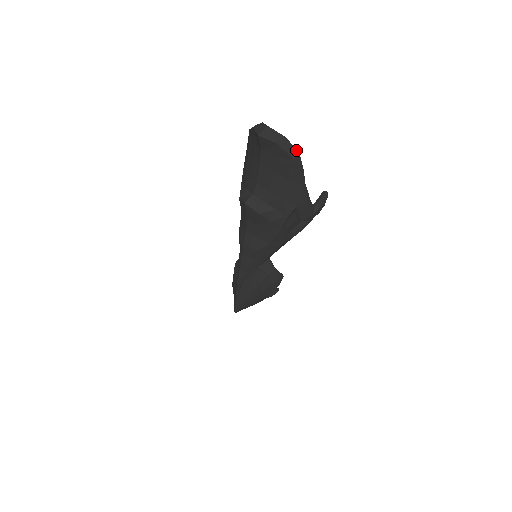
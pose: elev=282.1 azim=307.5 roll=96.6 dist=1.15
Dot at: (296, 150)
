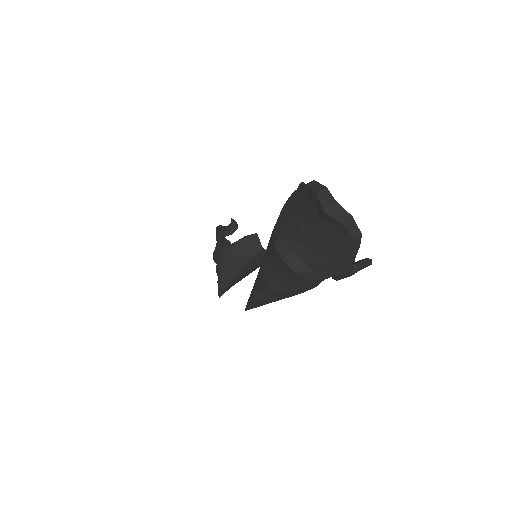
Dot at: (359, 231)
